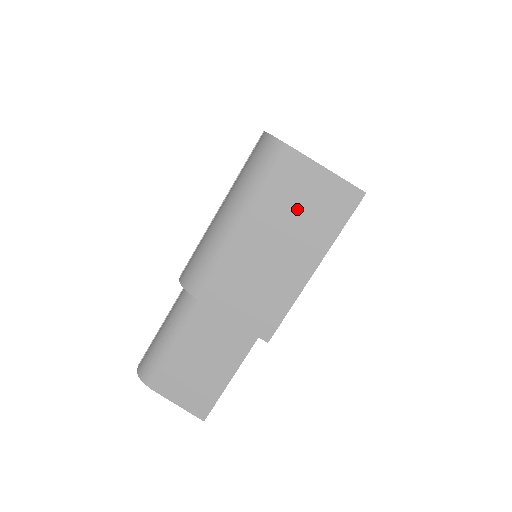
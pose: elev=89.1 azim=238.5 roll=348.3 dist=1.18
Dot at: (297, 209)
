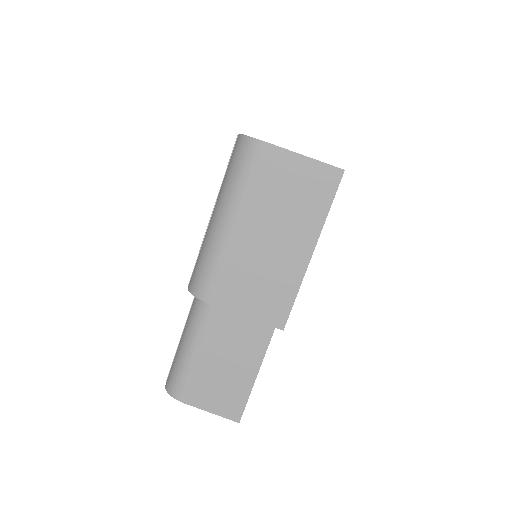
Dot at: (284, 199)
